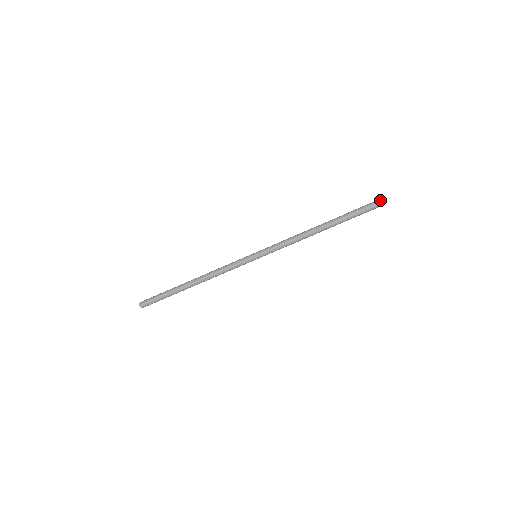
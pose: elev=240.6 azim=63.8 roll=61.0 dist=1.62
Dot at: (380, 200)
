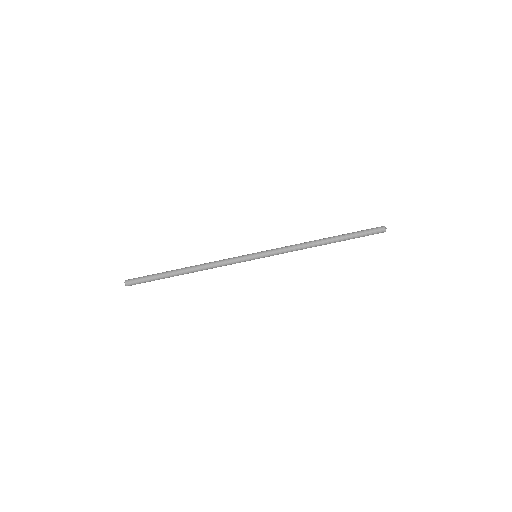
Dot at: (382, 229)
